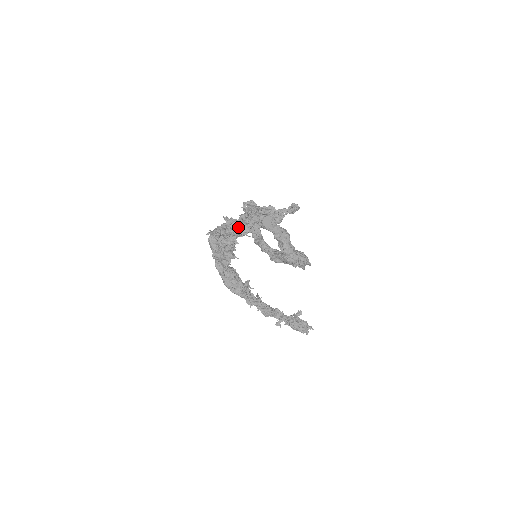
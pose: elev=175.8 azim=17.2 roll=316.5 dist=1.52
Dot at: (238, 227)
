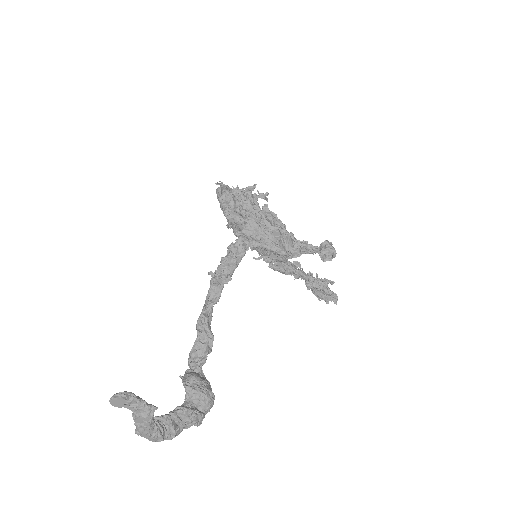
Dot at: occluded
